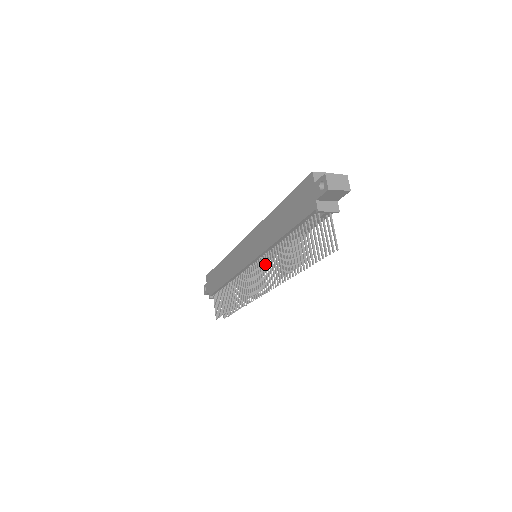
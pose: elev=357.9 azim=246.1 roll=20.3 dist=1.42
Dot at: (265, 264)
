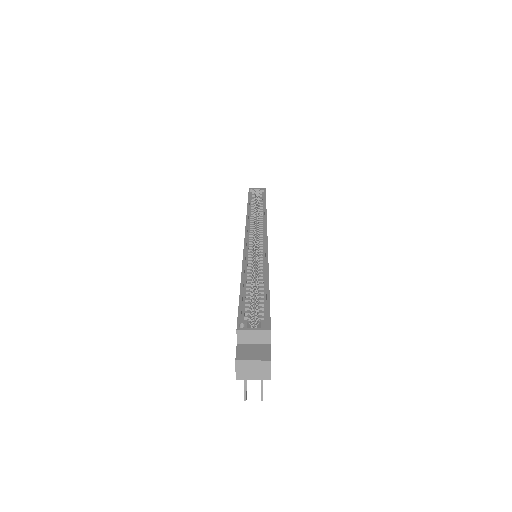
Dot at: occluded
